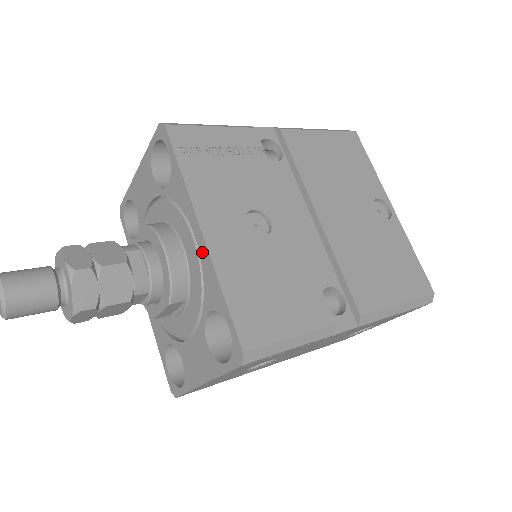
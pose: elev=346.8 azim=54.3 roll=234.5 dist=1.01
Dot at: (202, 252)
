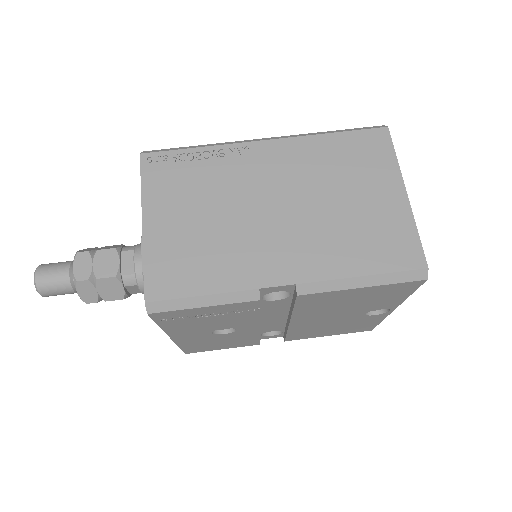
Dot at: occluded
